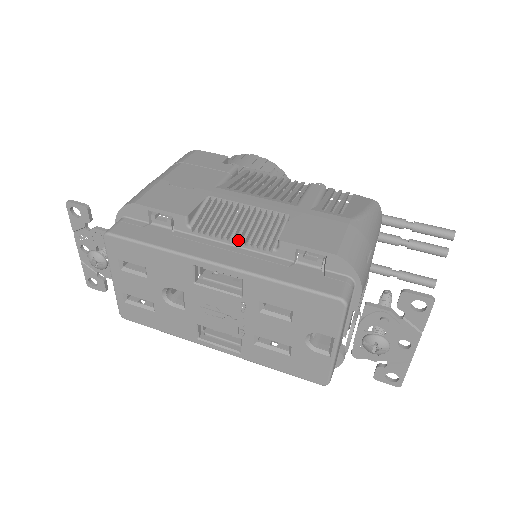
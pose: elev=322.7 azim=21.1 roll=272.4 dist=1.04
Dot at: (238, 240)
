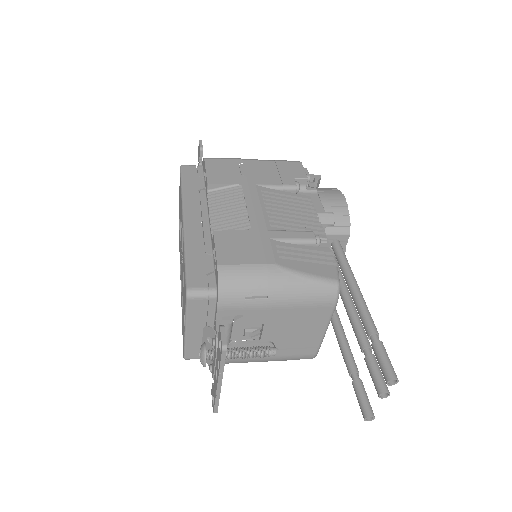
Dot at: (210, 217)
